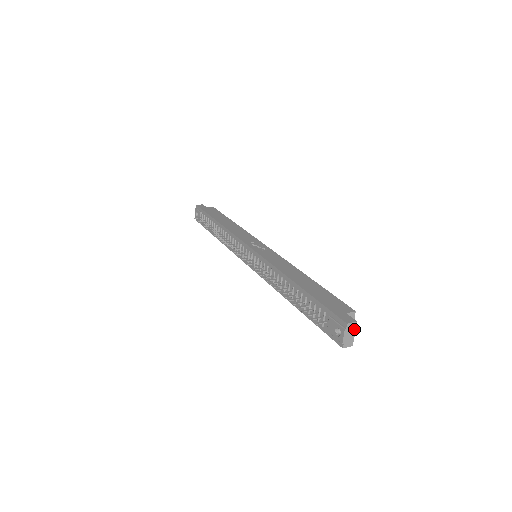
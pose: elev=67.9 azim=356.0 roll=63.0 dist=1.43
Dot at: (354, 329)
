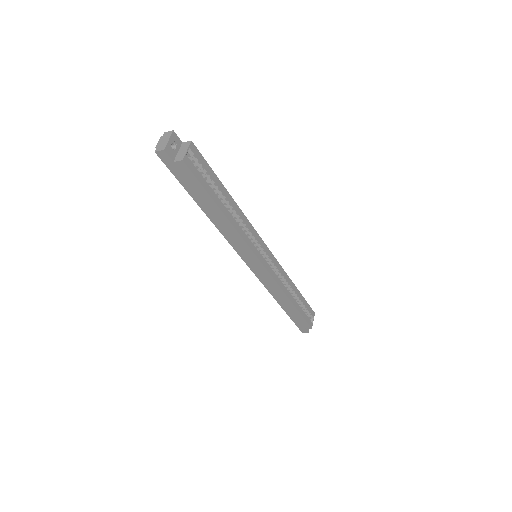
Dot at: (169, 137)
